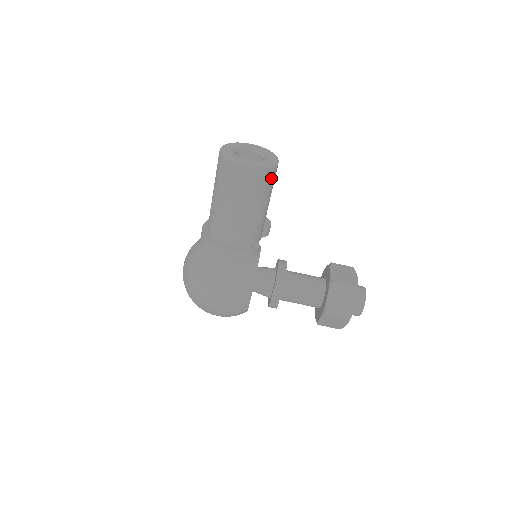
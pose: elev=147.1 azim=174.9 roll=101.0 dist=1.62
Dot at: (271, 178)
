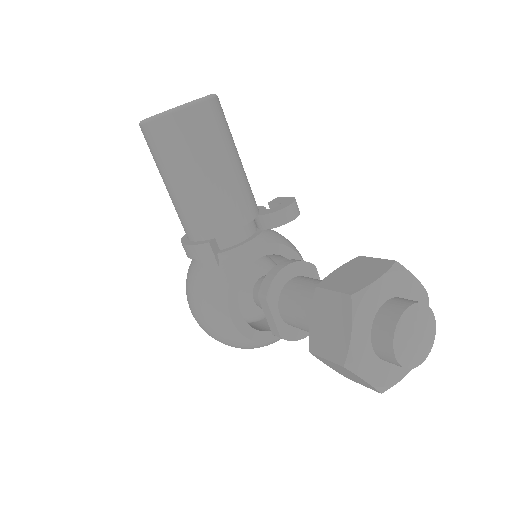
Dot at: (184, 129)
